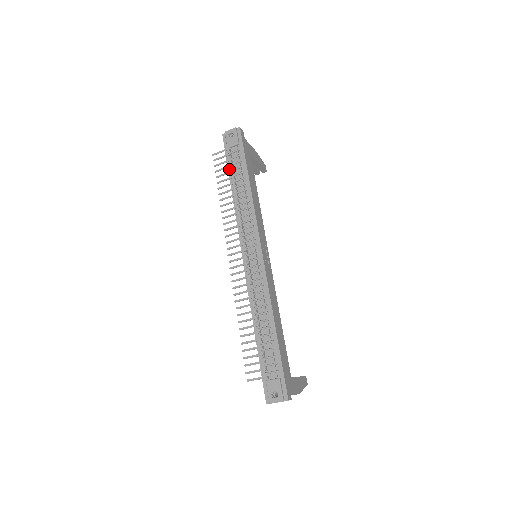
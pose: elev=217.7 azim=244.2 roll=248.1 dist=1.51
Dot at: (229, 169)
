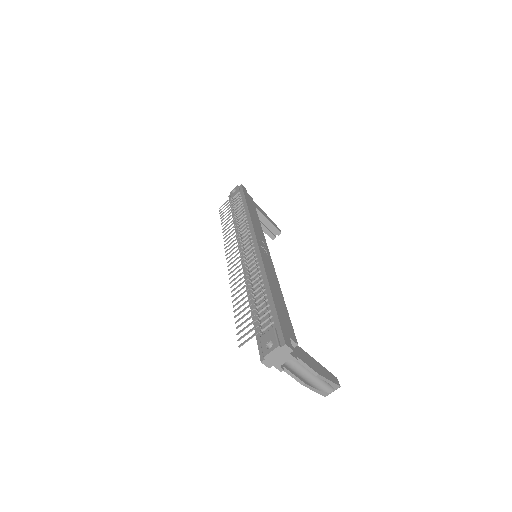
Dot at: (232, 210)
